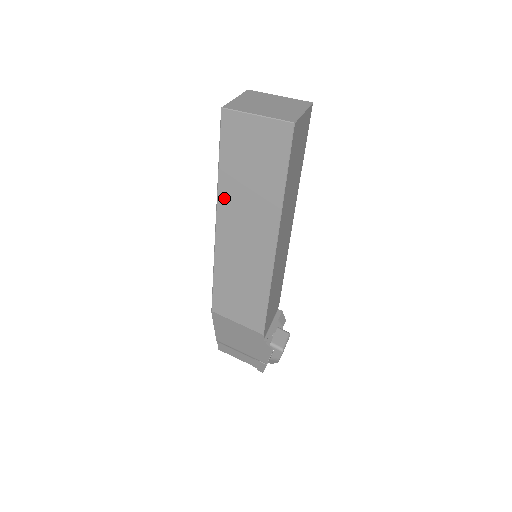
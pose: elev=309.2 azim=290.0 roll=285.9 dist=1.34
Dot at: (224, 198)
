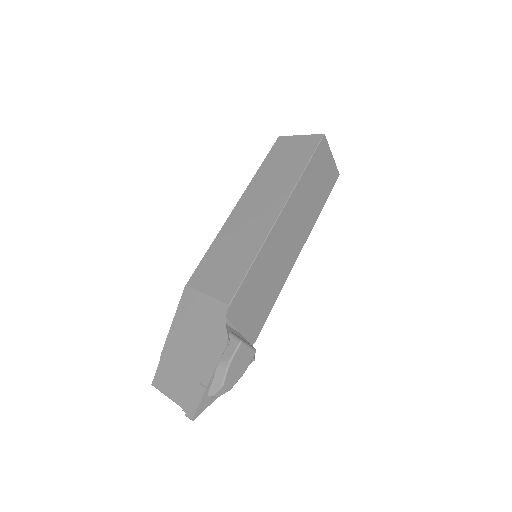
Dot at: (254, 183)
